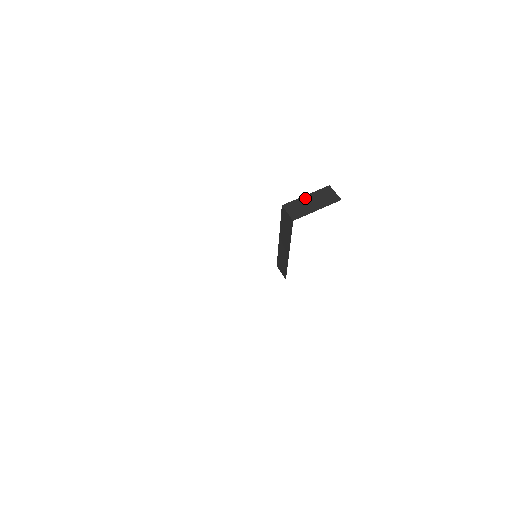
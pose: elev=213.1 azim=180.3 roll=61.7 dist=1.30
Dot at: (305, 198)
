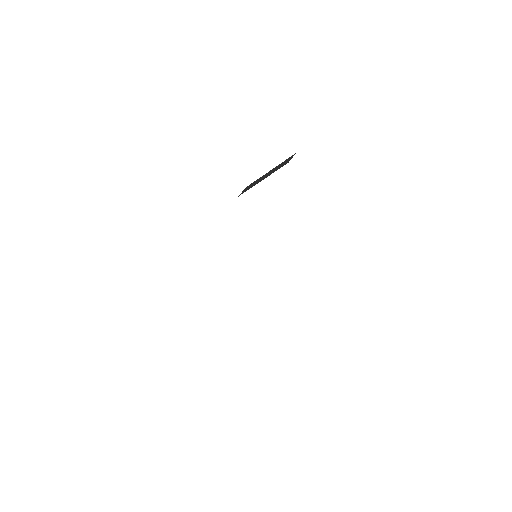
Dot at: (266, 173)
